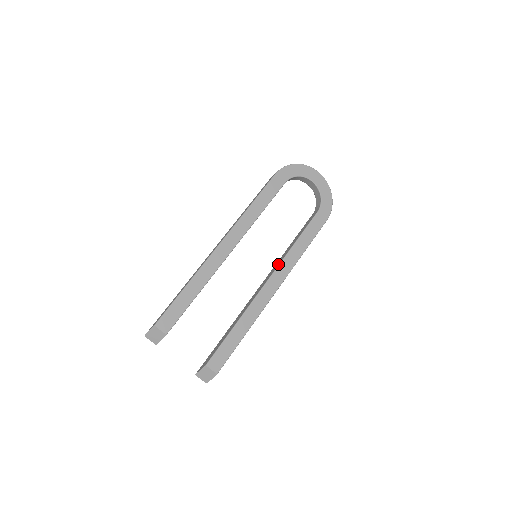
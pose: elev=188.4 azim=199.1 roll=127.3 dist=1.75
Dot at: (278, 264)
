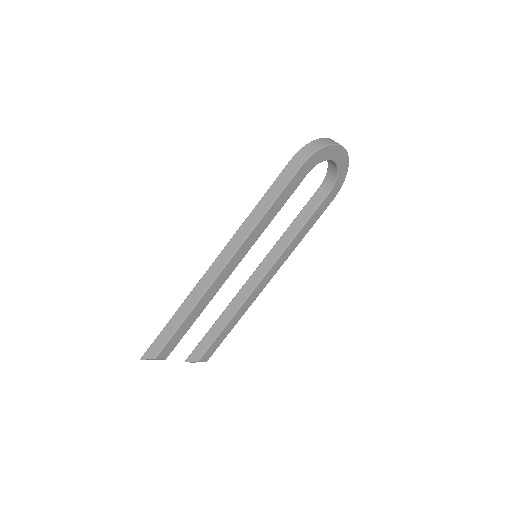
Dot at: (276, 258)
